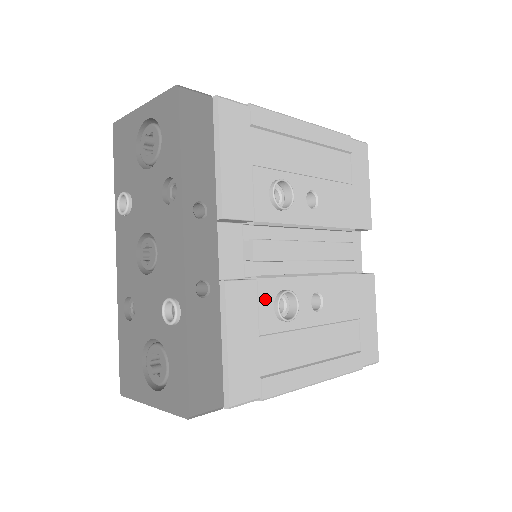
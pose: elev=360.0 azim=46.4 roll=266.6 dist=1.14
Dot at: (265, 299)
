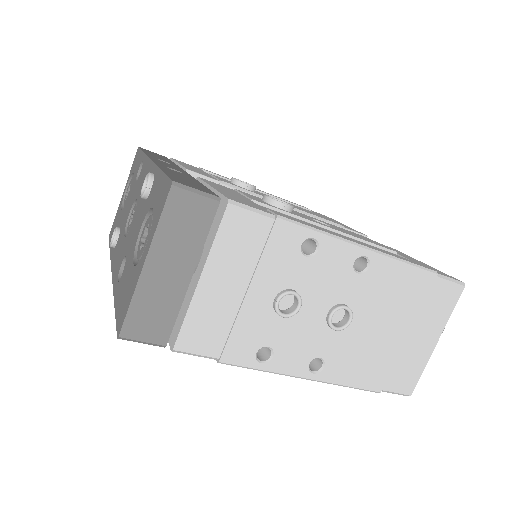
Dot at: occluded
